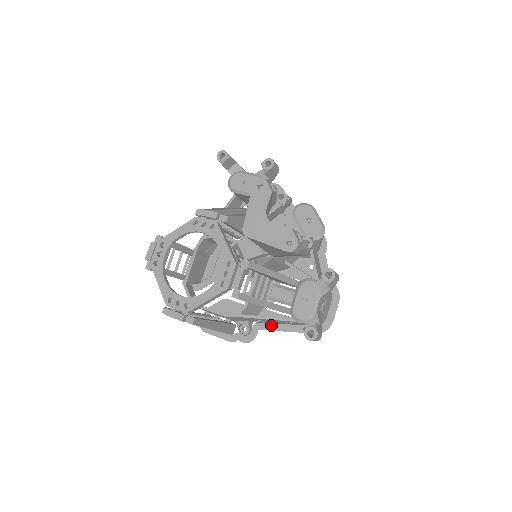
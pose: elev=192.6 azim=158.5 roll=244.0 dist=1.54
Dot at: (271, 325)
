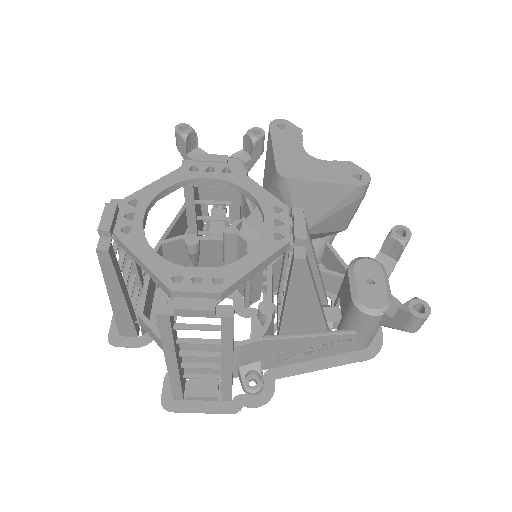
Dot at: (293, 366)
